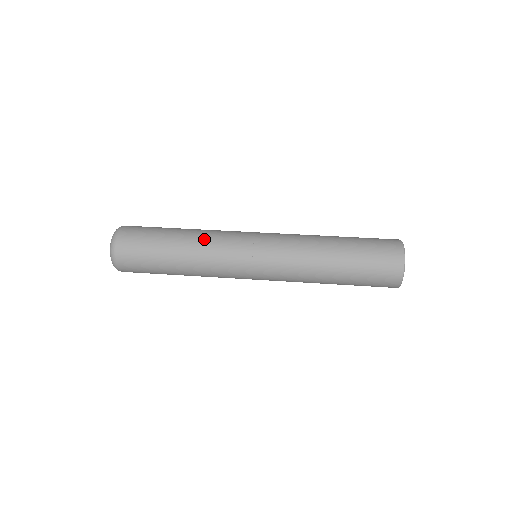
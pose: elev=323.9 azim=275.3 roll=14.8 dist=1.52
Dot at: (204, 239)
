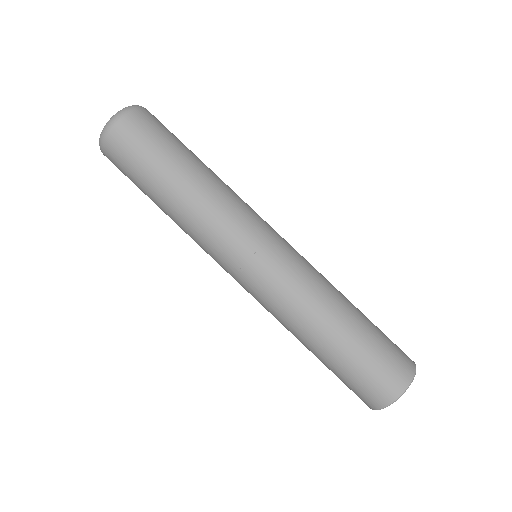
Dot at: (189, 225)
